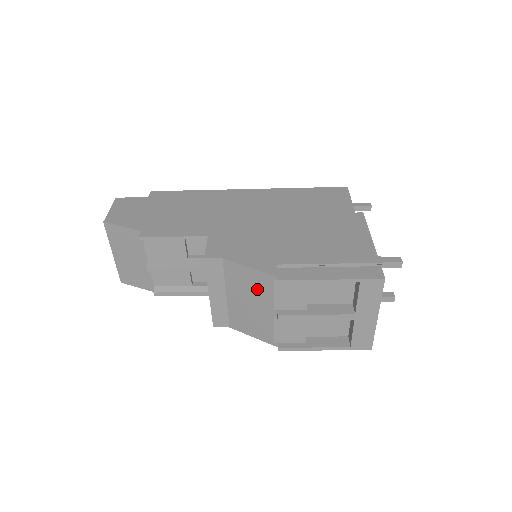
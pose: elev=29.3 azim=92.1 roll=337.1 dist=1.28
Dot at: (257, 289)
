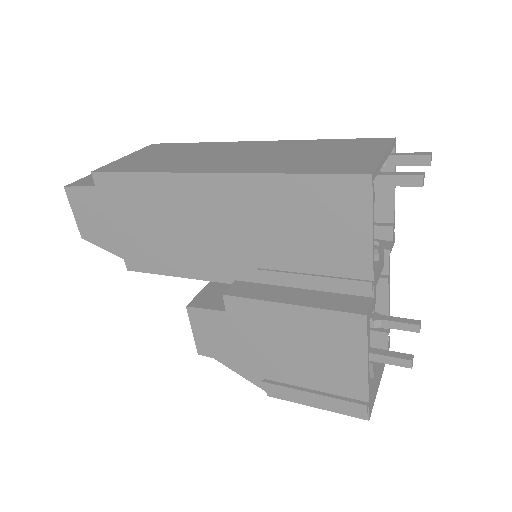
Dot at: occluded
